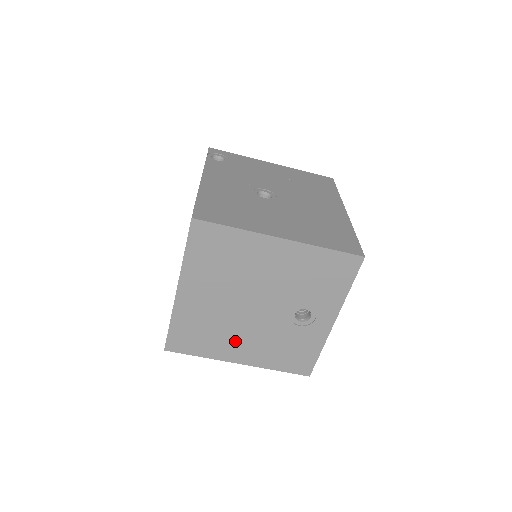
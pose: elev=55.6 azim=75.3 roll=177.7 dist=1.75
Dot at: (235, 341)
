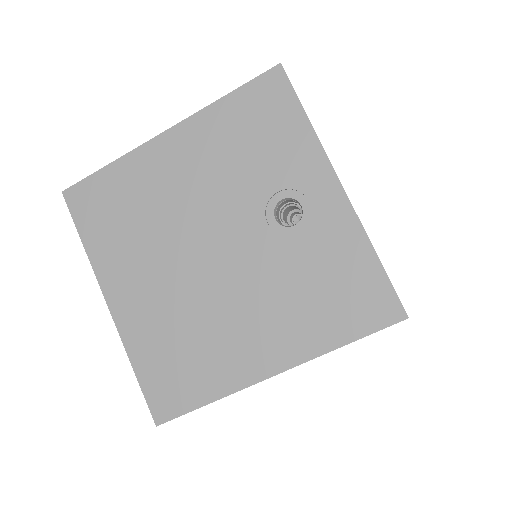
Dot at: (235, 333)
